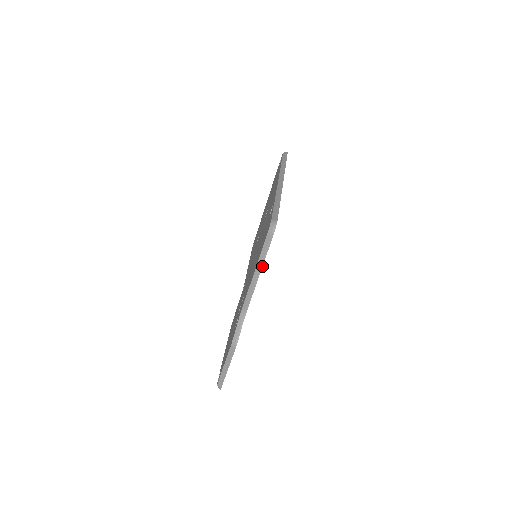
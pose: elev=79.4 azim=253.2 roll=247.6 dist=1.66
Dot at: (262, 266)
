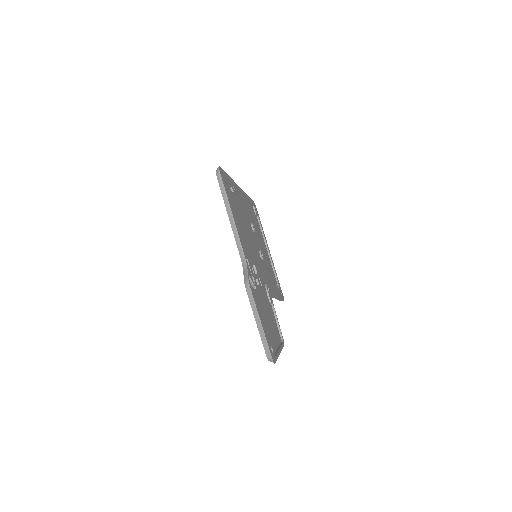
Dot at: (229, 204)
